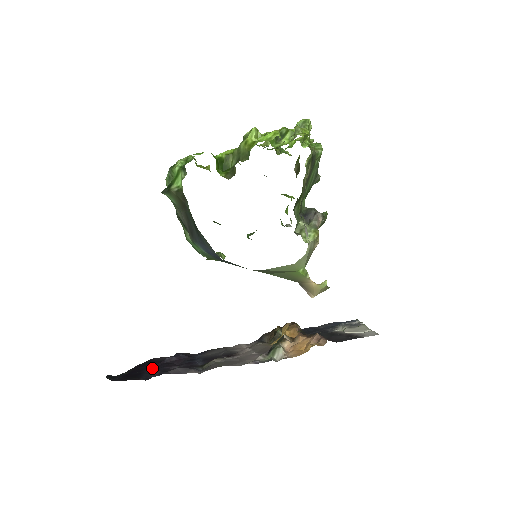
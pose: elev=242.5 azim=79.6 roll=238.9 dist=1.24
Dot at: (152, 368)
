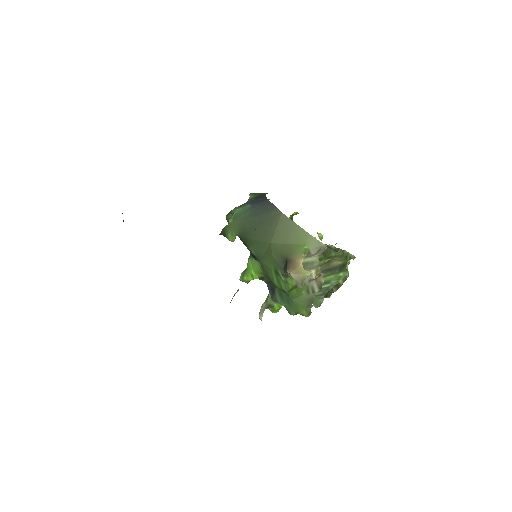
Dot at: occluded
